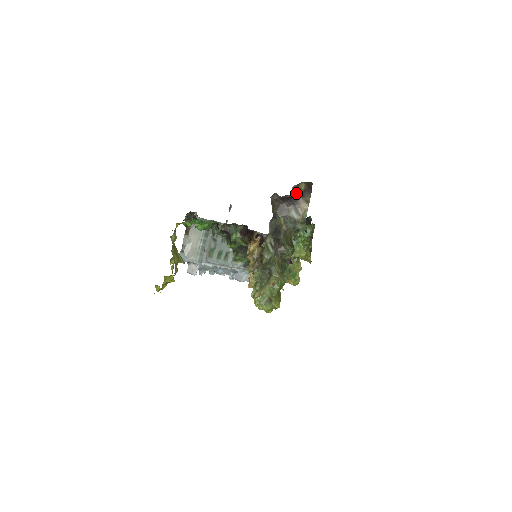
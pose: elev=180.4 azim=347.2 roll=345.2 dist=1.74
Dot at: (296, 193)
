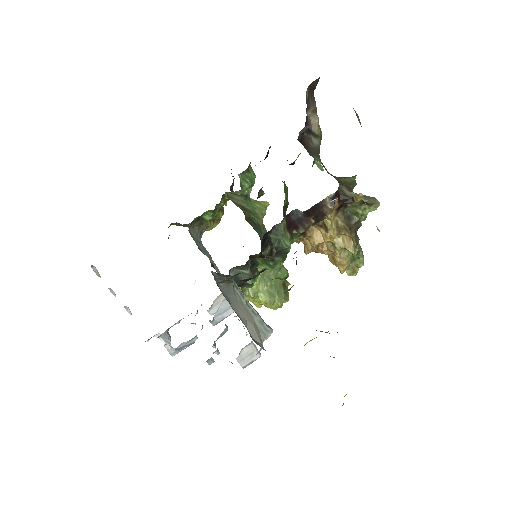
Dot at: occluded
